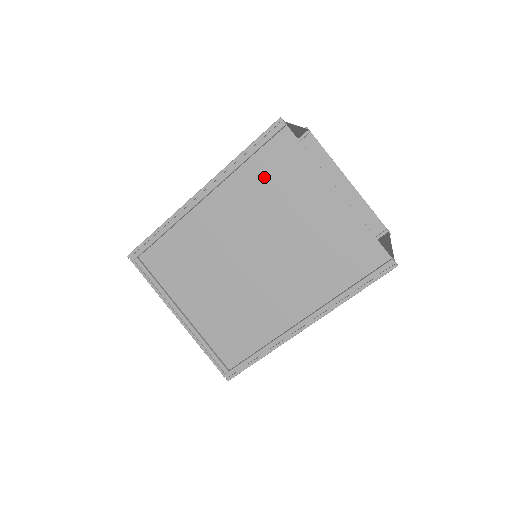
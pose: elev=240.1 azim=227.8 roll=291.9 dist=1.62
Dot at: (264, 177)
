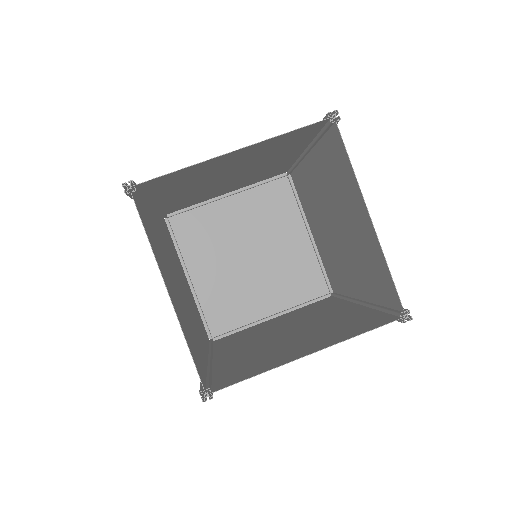
Dot at: (151, 226)
